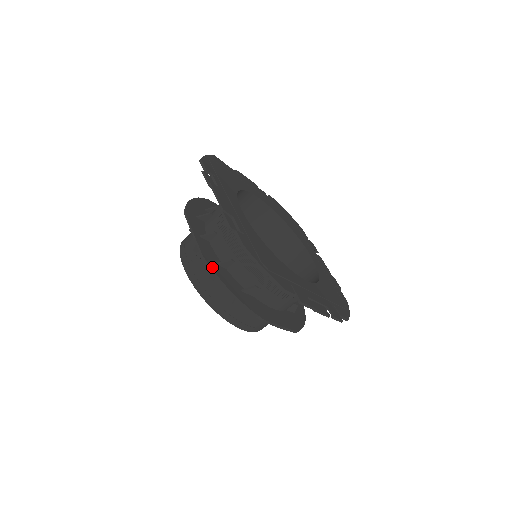
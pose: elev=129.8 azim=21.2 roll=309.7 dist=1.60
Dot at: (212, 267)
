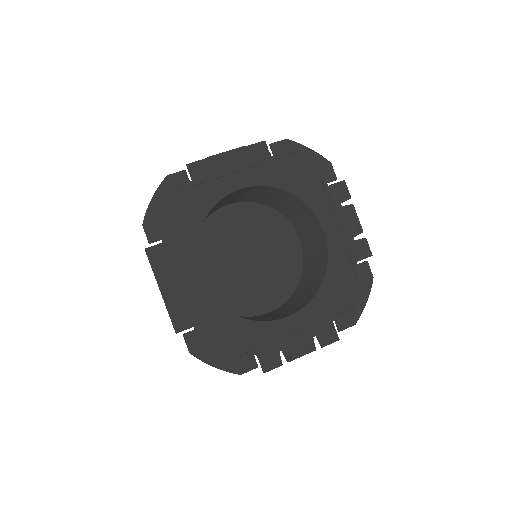
Dot at: occluded
